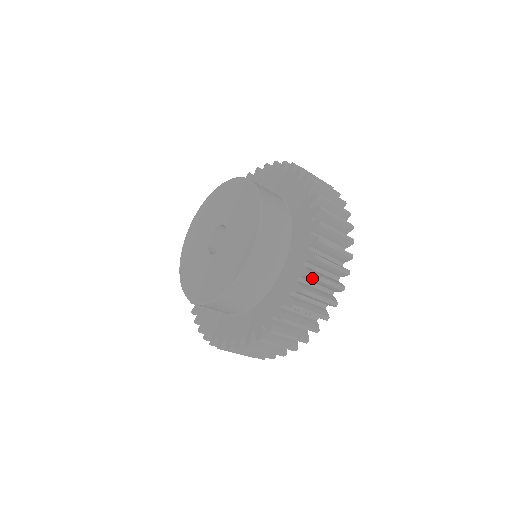
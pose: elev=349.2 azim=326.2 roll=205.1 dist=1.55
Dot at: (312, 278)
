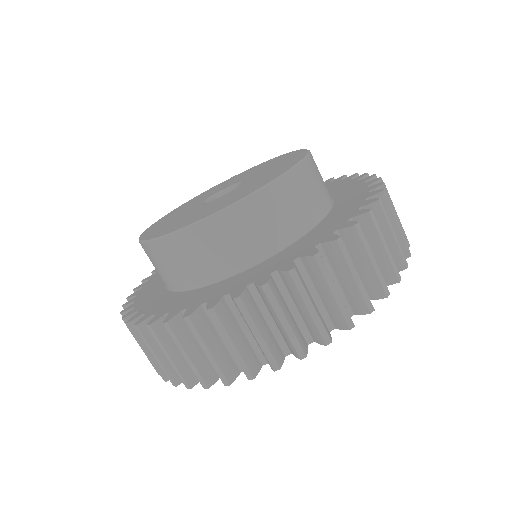
Dot at: (357, 237)
